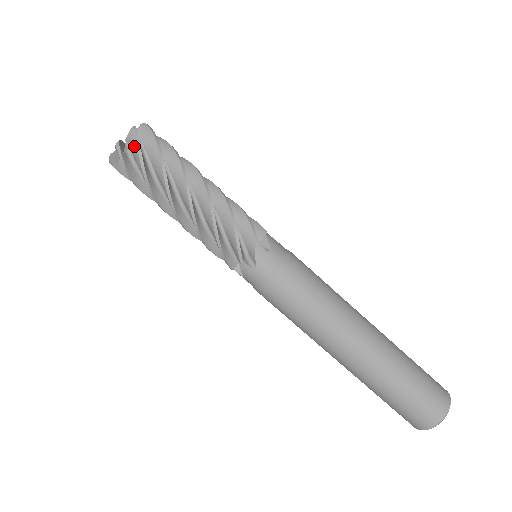
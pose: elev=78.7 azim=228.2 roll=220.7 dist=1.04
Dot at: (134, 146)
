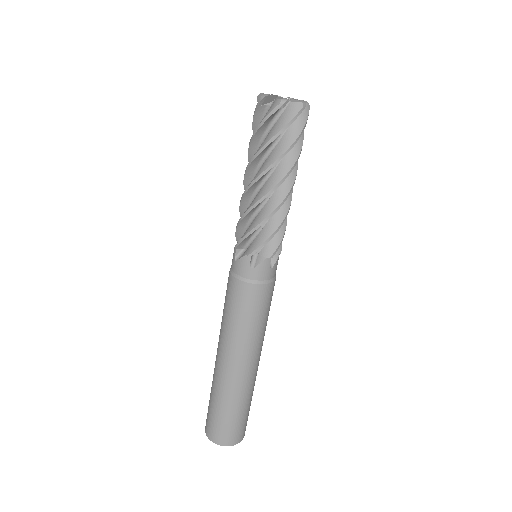
Dot at: (305, 117)
